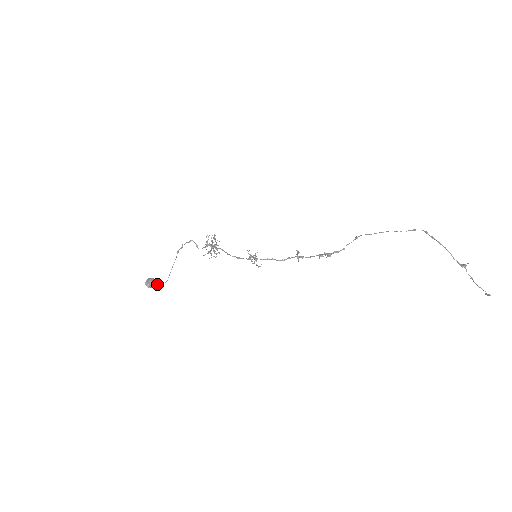
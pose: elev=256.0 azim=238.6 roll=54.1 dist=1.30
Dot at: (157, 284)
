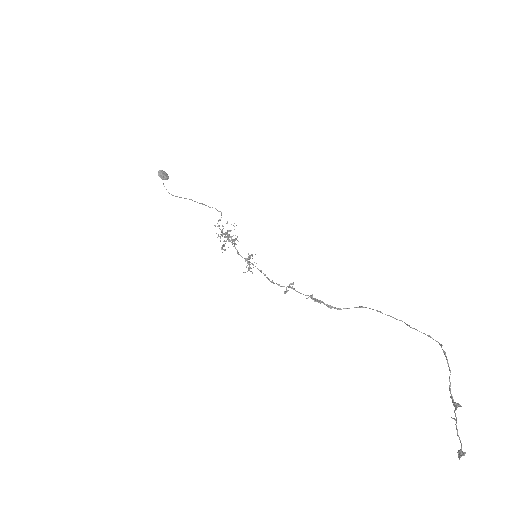
Dot at: occluded
